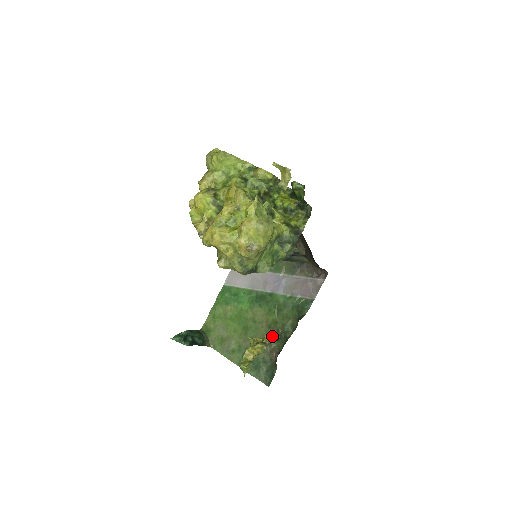
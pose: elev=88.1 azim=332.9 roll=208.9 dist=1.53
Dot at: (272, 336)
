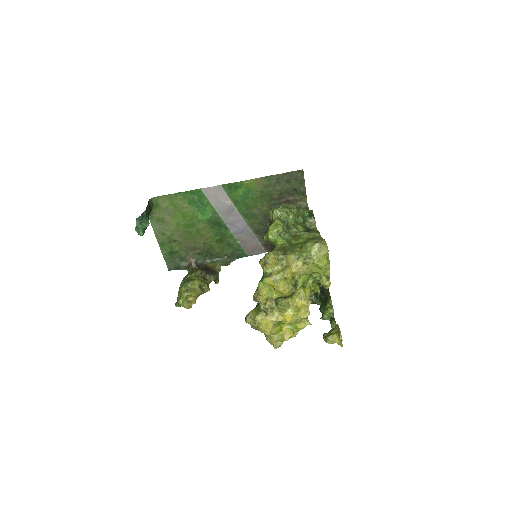
Dot at: (201, 249)
